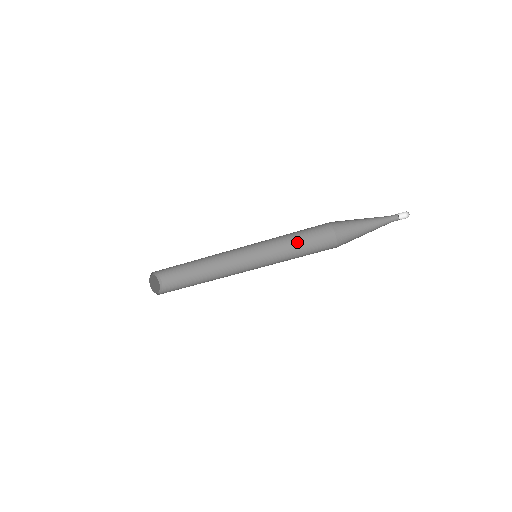
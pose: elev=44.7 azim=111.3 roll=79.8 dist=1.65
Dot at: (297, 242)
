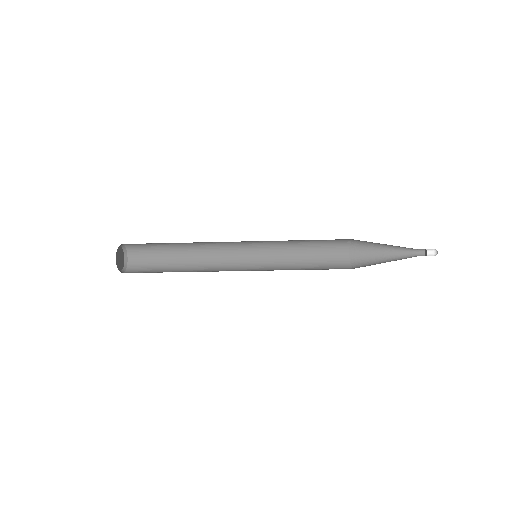
Dot at: (305, 241)
